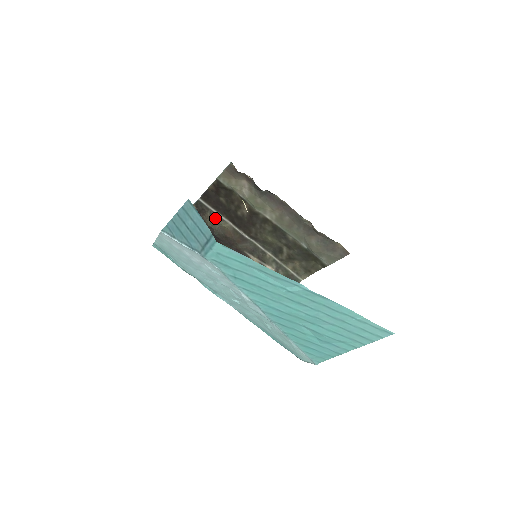
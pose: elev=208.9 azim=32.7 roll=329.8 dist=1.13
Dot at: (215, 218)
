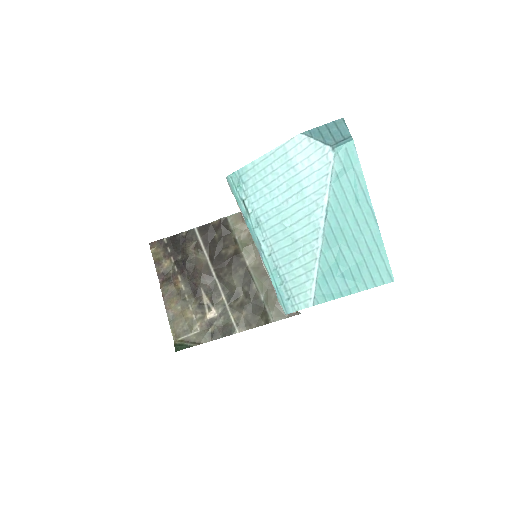
Dot at: (198, 248)
